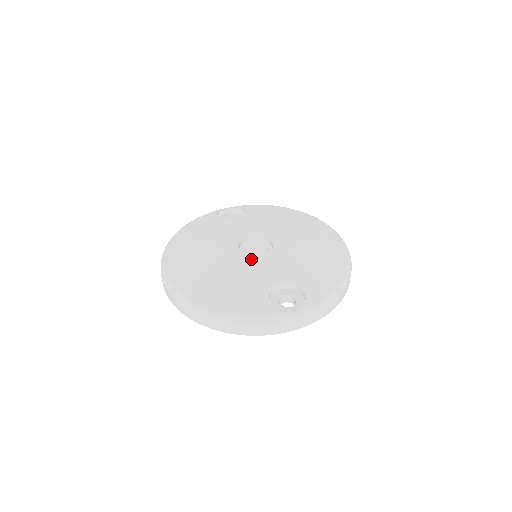
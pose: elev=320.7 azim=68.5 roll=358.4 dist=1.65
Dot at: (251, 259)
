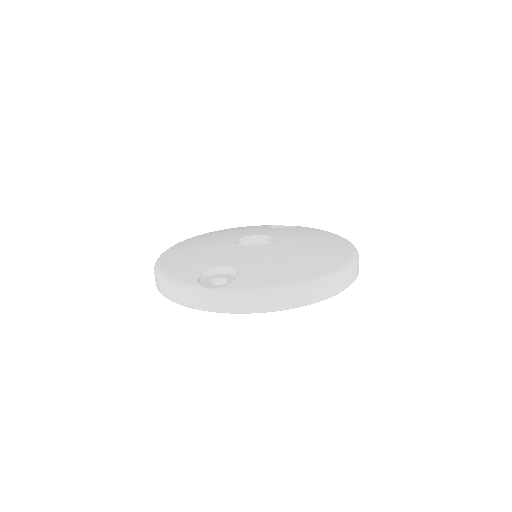
Dot at: (232, 246)
